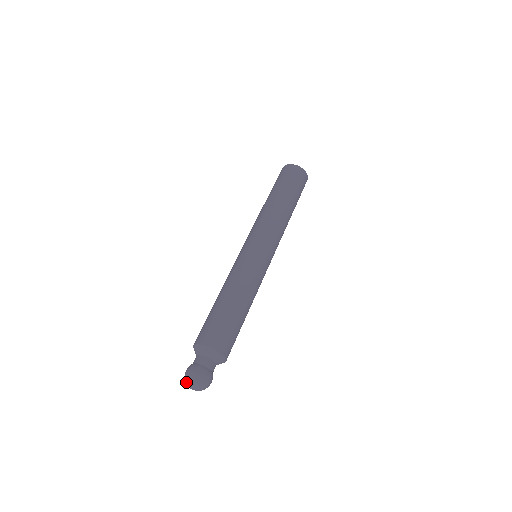
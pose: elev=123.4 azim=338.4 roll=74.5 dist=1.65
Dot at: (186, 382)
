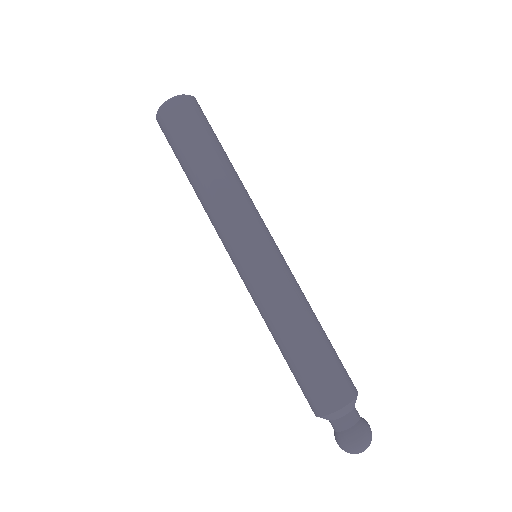
Dot at: (358, 453)
